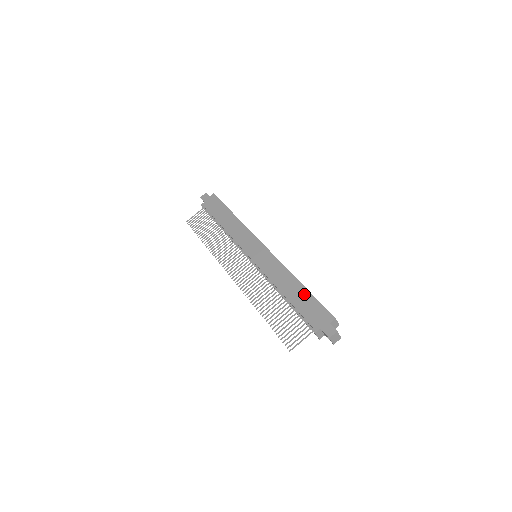
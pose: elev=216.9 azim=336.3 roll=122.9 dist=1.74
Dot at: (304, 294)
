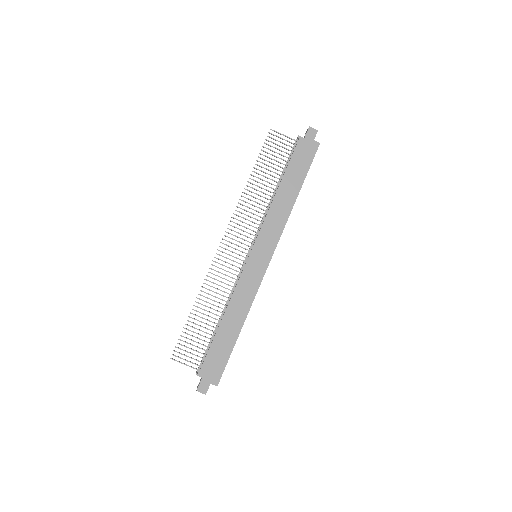
Dot at: (230, 342)
